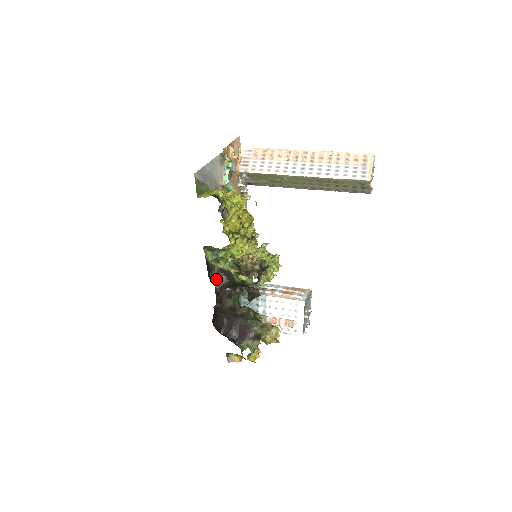
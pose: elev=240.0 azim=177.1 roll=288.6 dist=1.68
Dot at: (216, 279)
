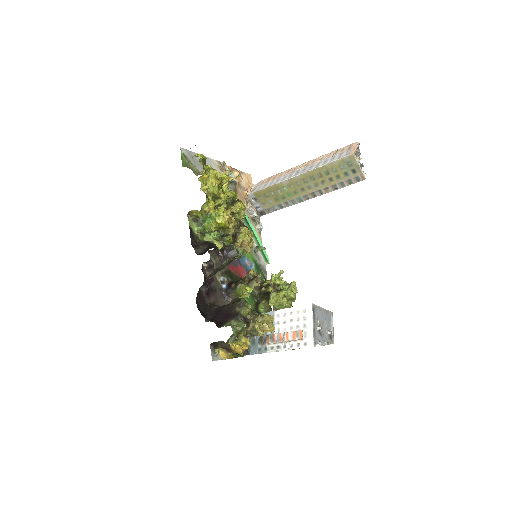
Dot at: (199, 248)
